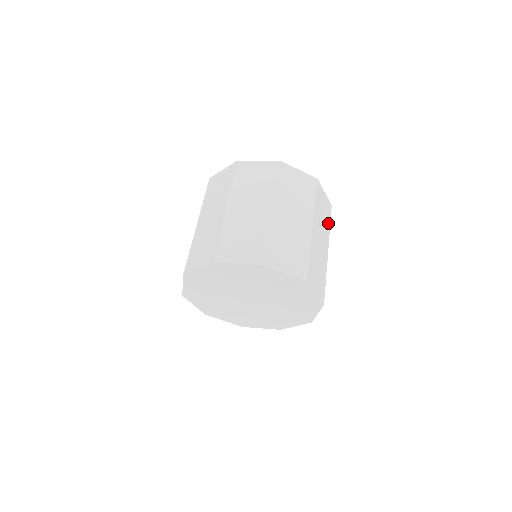
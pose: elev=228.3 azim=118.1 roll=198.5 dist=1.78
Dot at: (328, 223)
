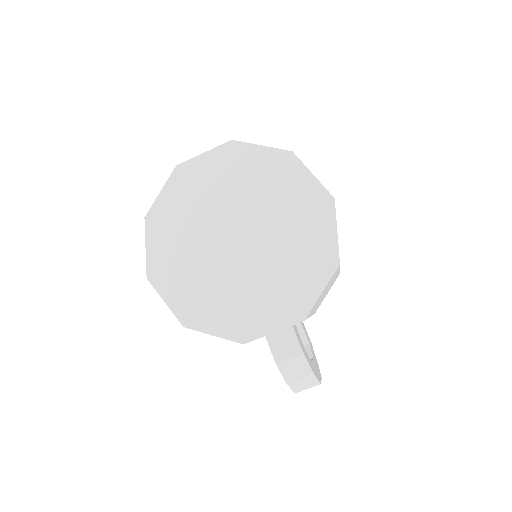
Dot at: occluded
